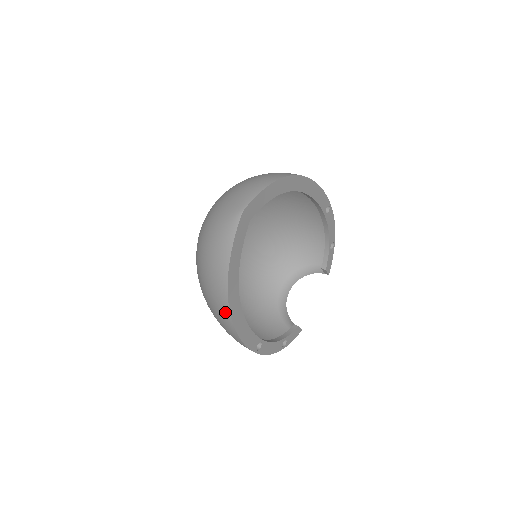
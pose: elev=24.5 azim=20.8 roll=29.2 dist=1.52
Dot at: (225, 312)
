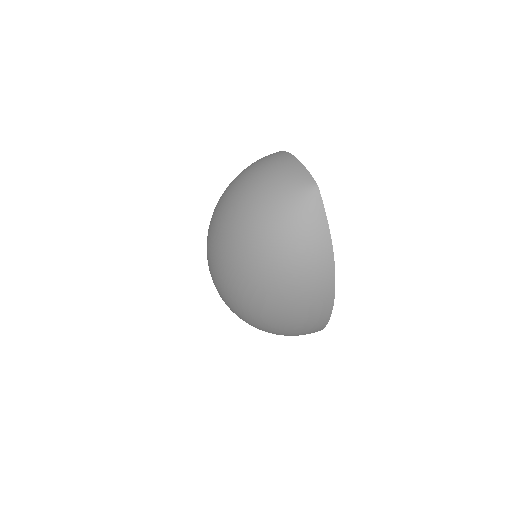
Dot at: (328, 294)
